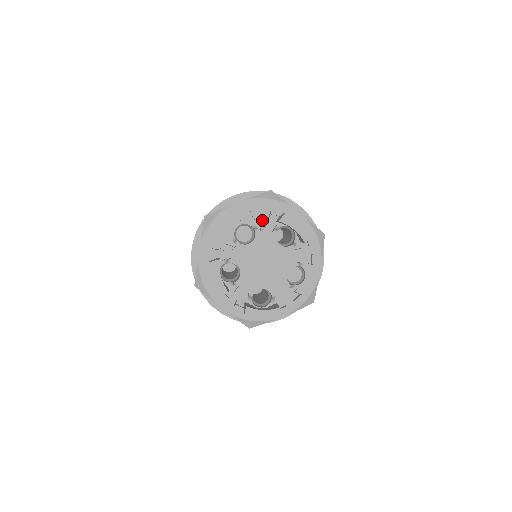
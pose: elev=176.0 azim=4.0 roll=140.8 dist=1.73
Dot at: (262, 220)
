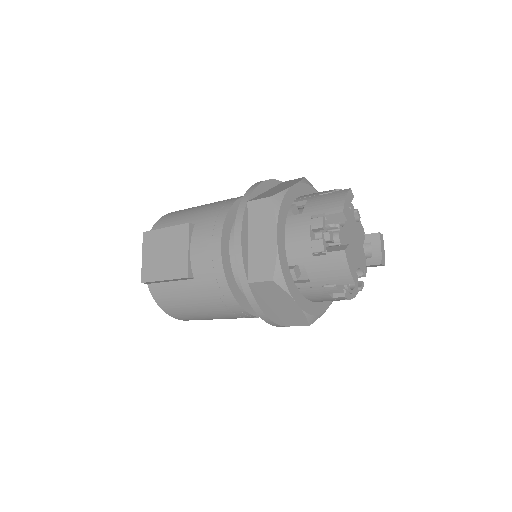
Dot at: occluded
